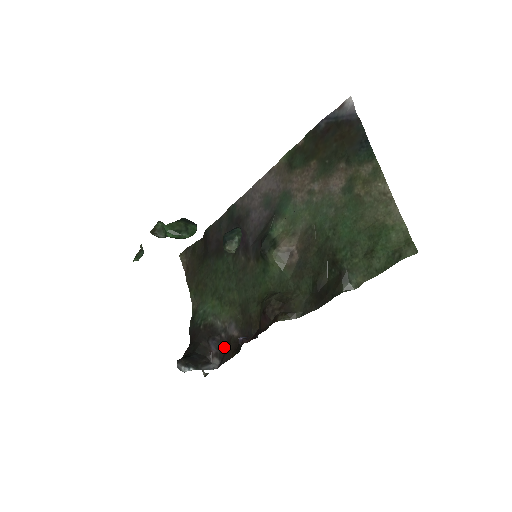
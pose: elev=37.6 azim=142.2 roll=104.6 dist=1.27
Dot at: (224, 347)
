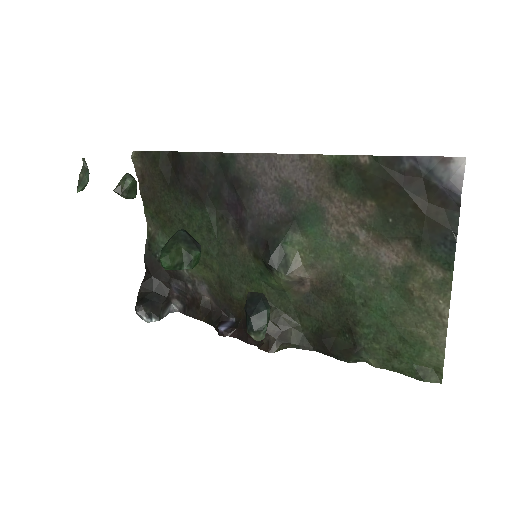
Dot at: (190, 299)
